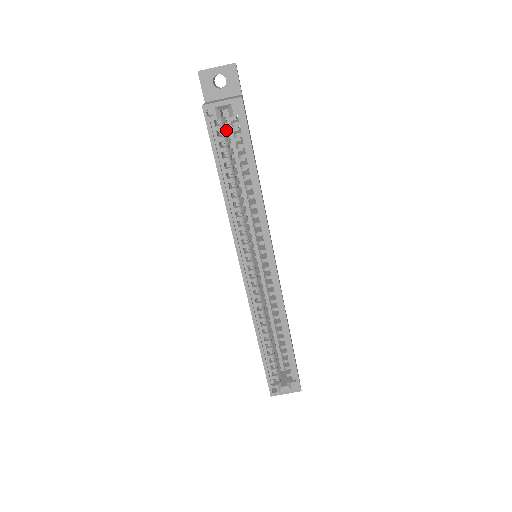
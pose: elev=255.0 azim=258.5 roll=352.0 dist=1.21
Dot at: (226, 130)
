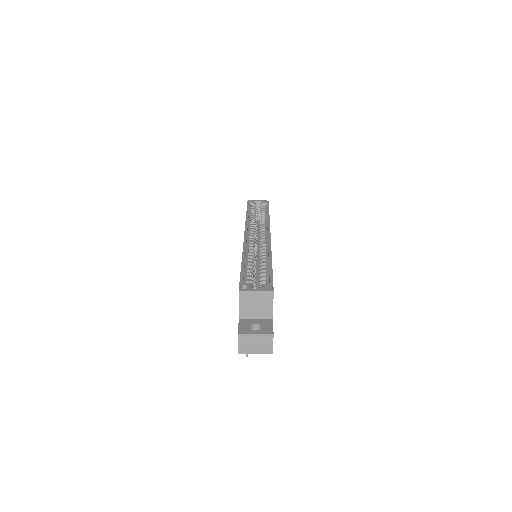
Dot at: (256, 212)
